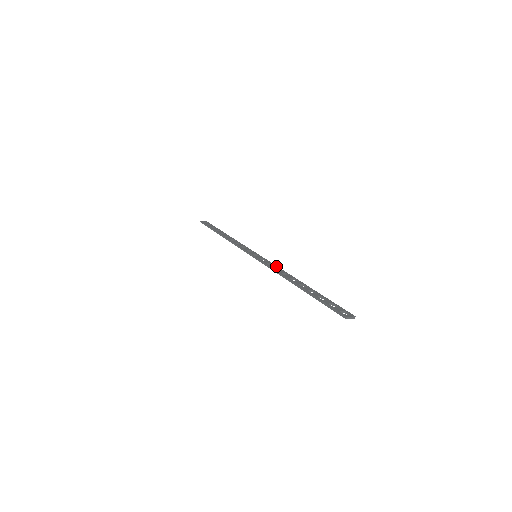
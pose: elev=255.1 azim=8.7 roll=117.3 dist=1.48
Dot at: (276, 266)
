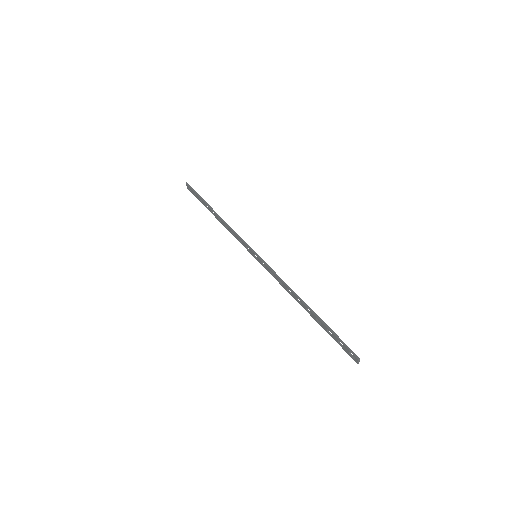
Dot at: occluded
